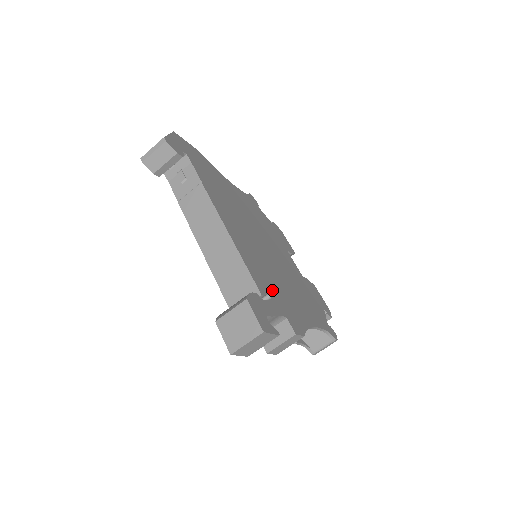
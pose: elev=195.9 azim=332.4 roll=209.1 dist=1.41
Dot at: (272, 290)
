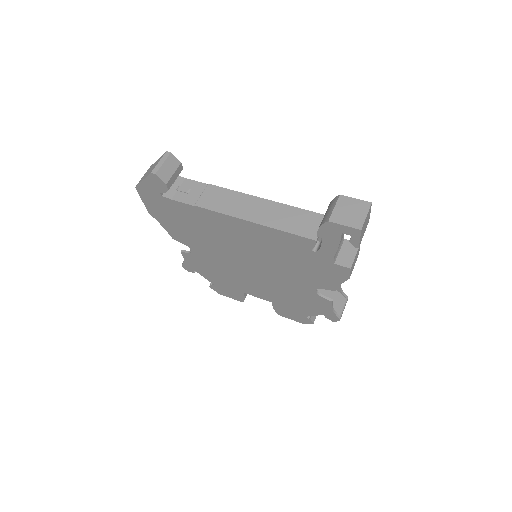
Dot at: occluded
